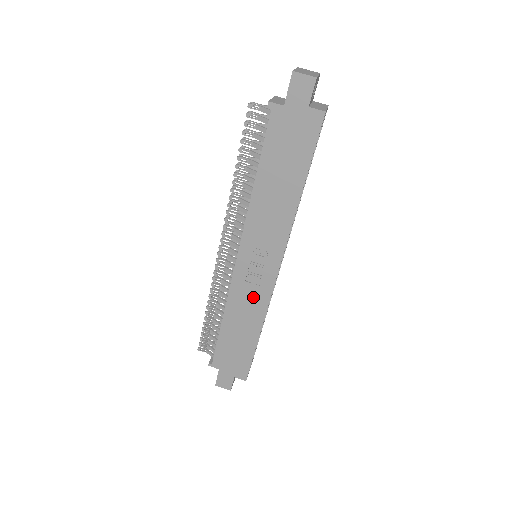
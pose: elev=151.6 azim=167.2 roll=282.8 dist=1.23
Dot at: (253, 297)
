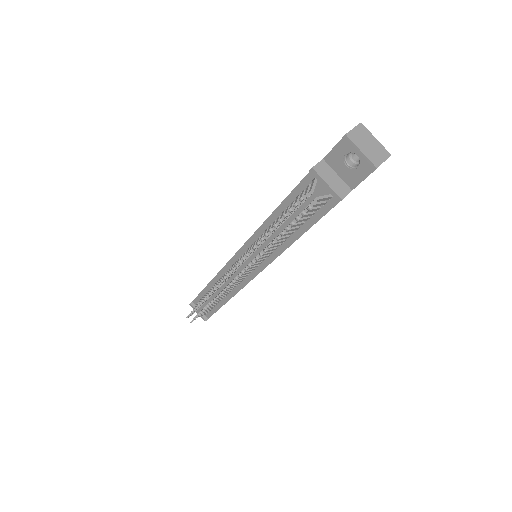
Dot at: occluded
